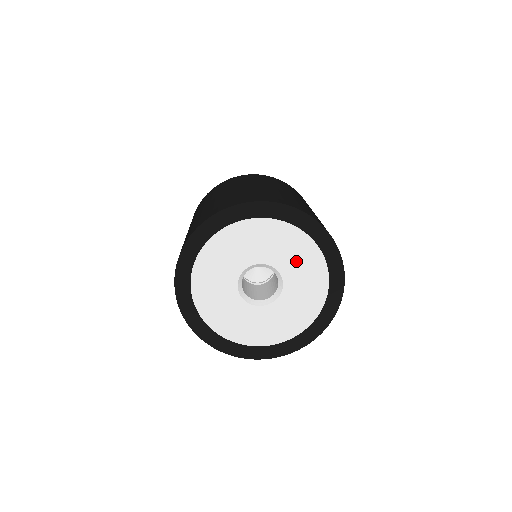
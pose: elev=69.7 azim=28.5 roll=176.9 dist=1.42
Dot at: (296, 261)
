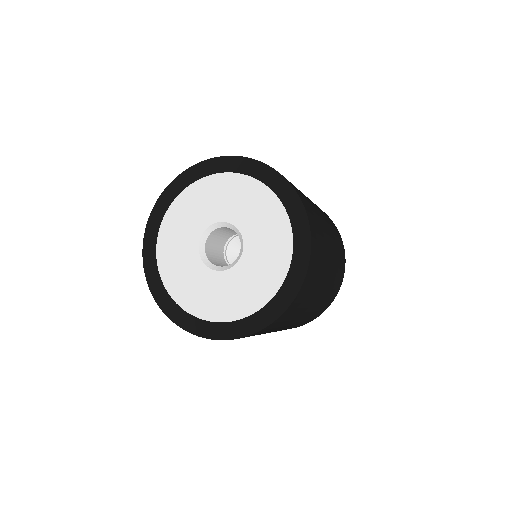
Dot at: (248, 208)
